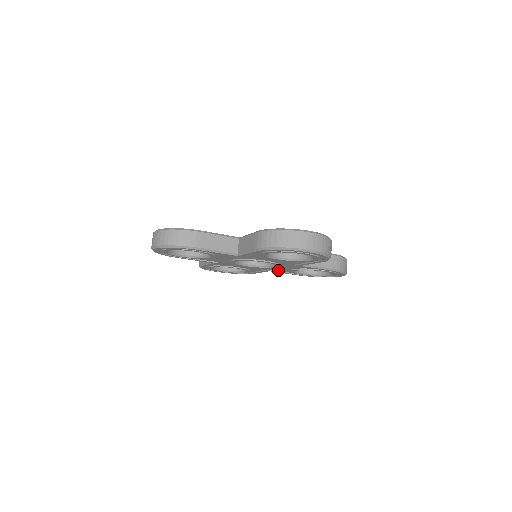
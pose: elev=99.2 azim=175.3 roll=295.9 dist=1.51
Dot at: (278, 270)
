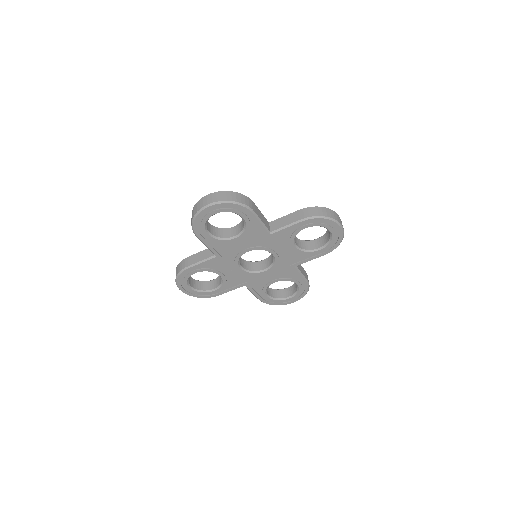
Dot at: (253, 285)
